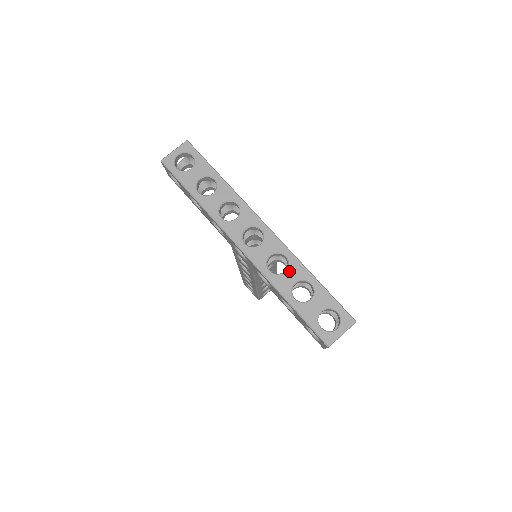
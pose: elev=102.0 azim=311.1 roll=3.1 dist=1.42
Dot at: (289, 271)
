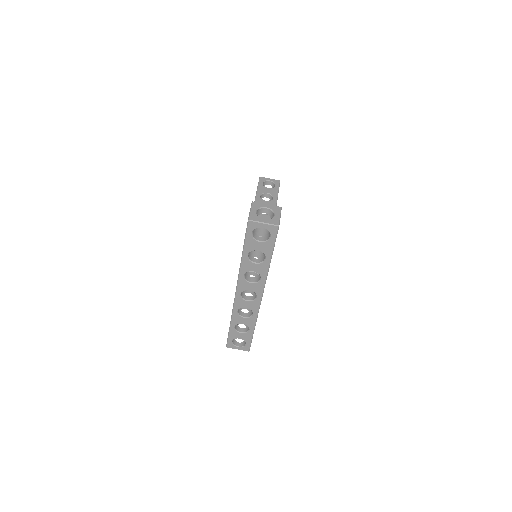
Dot at: (246, 319)
